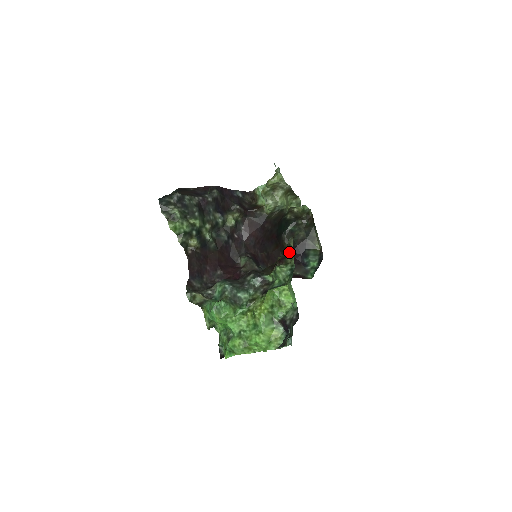
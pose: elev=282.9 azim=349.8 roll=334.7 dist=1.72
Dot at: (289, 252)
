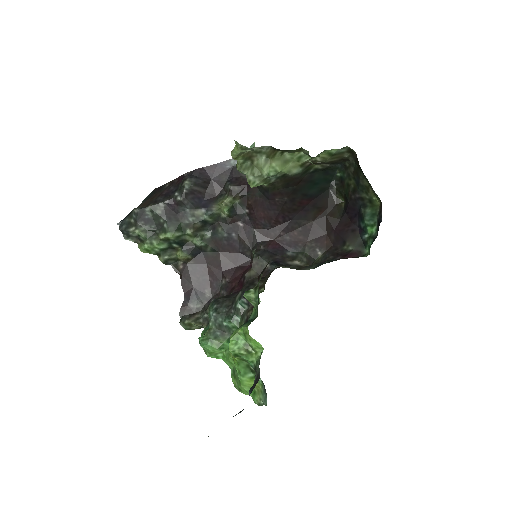
Dot at: occluded
